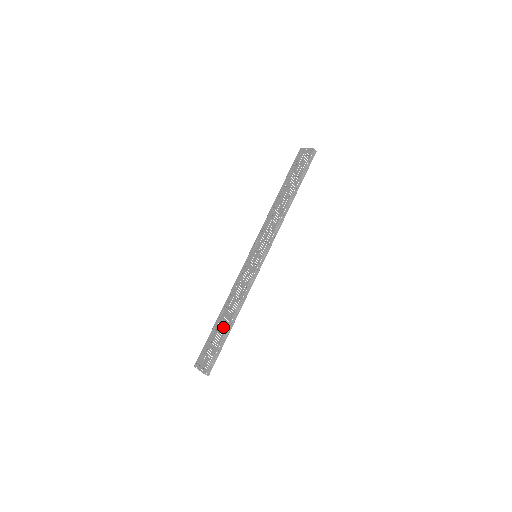
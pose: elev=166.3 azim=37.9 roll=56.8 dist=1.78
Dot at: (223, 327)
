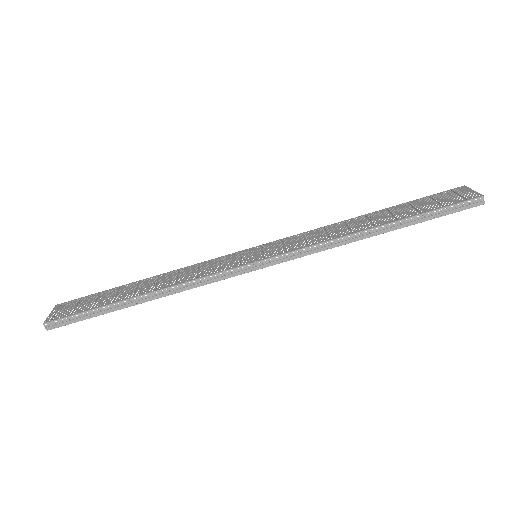
Dot at: (124, 294)
